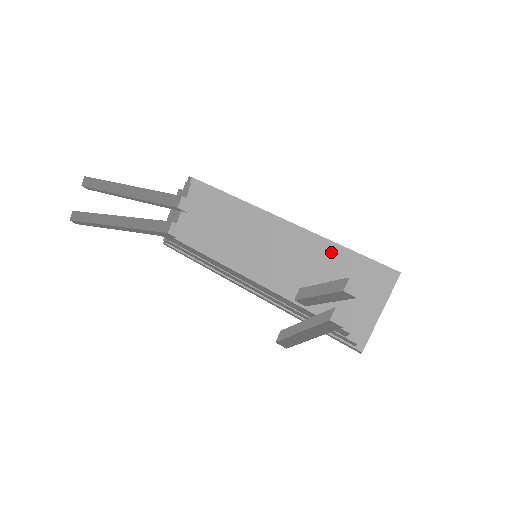
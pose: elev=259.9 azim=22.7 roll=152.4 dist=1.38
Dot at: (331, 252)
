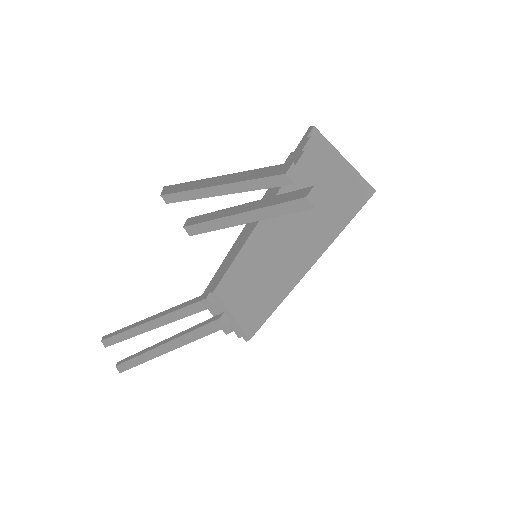
Dot at: (285, 188)
